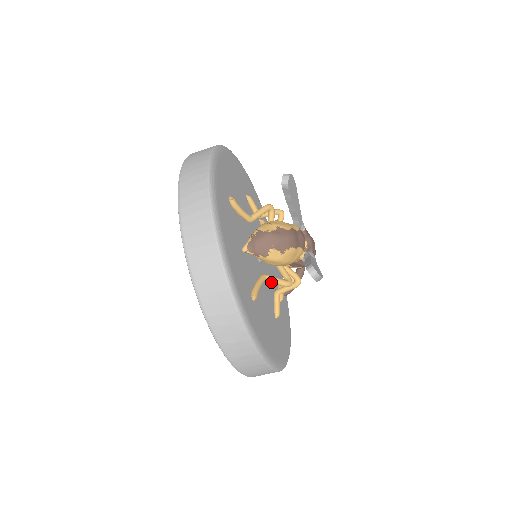
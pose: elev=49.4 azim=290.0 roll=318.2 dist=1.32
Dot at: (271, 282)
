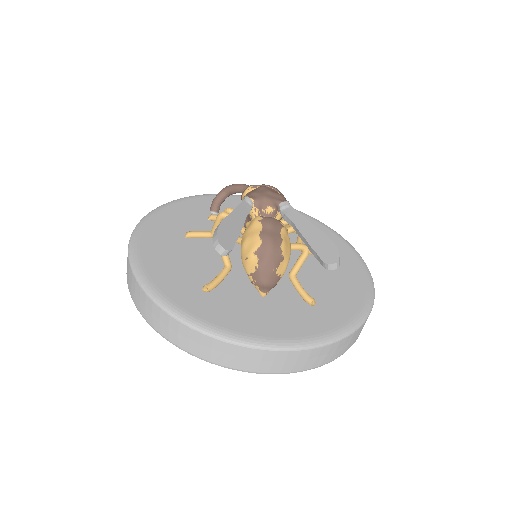
Dot at: occluded
